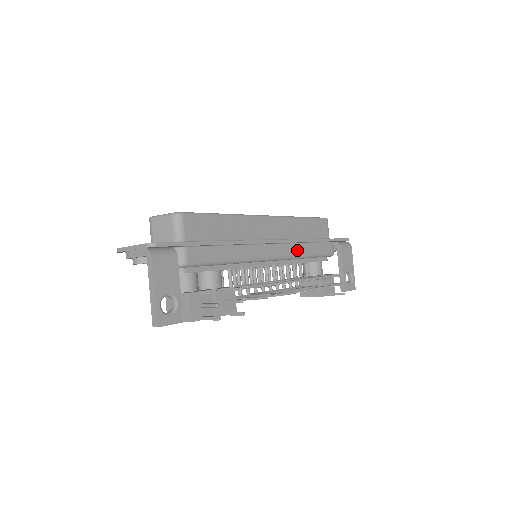
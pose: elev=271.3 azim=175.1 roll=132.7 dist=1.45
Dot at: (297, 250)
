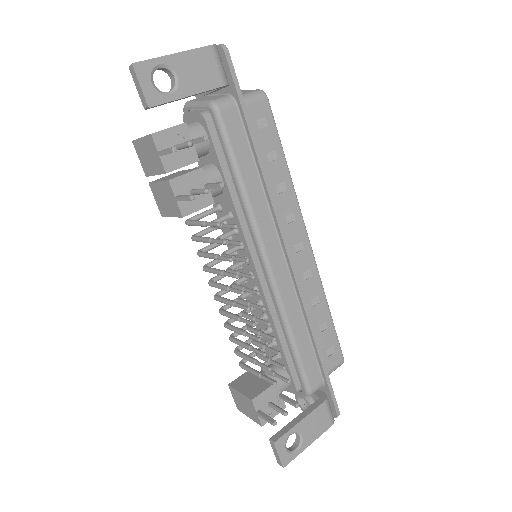
Dot at: (292, 310)
